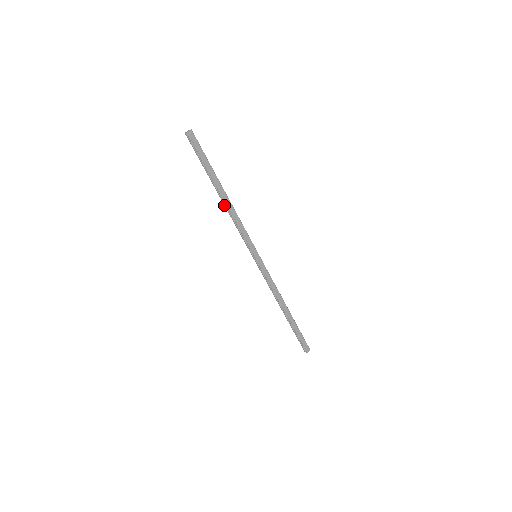
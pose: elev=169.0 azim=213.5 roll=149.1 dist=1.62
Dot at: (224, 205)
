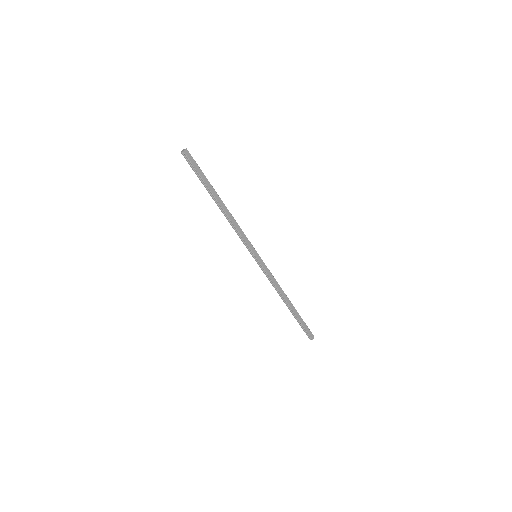
Dot at: occluded
